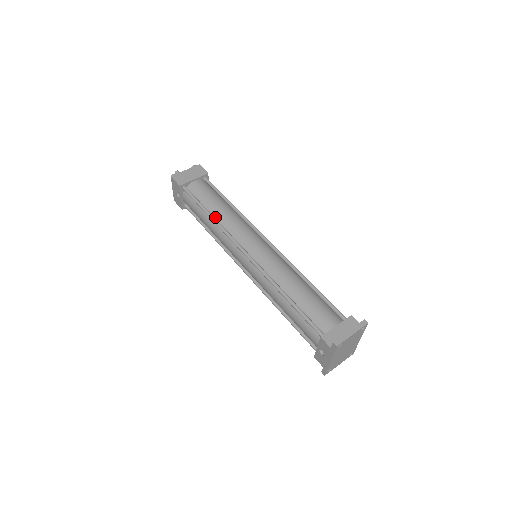
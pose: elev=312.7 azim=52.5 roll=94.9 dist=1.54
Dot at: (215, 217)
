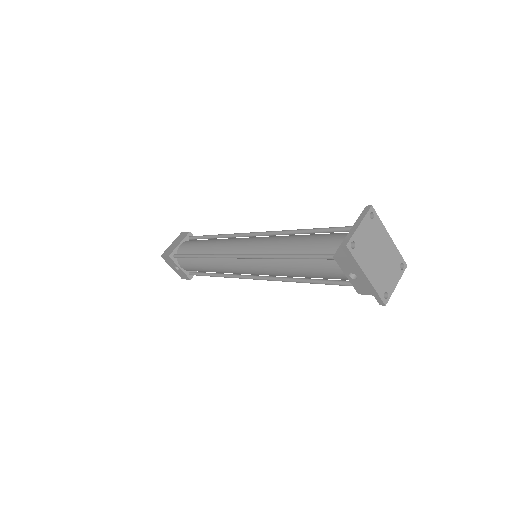
Dot at: occluded
